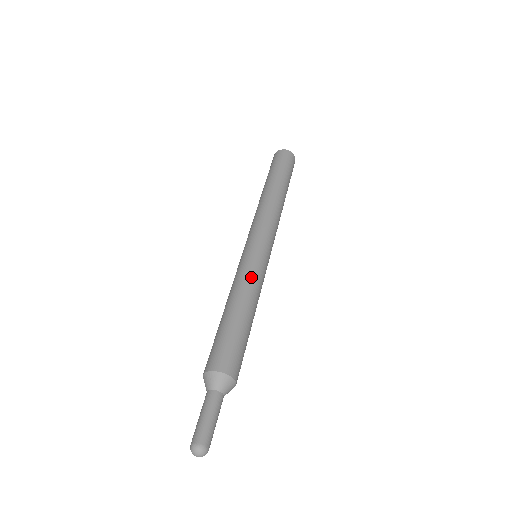
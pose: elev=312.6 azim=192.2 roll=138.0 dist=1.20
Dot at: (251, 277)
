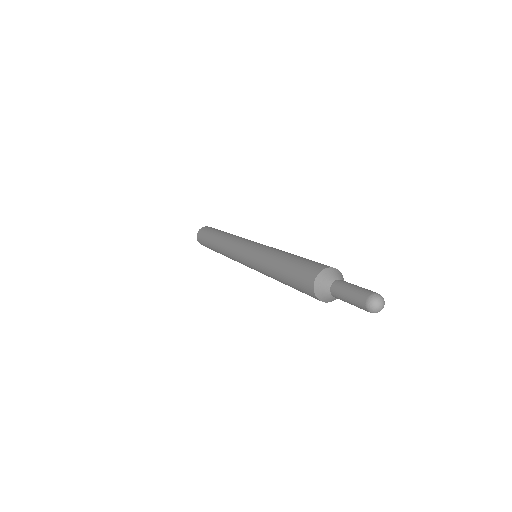
Dot at: occluded
